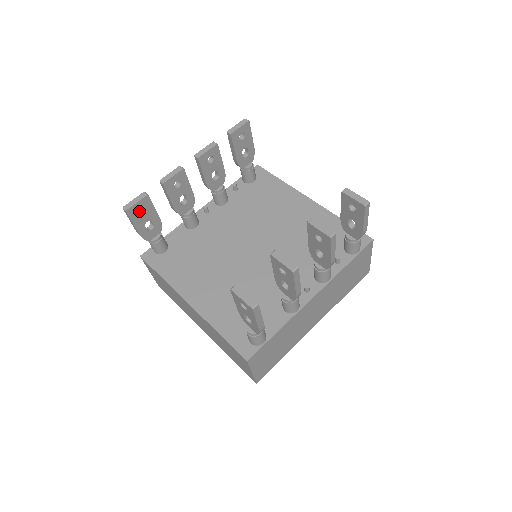
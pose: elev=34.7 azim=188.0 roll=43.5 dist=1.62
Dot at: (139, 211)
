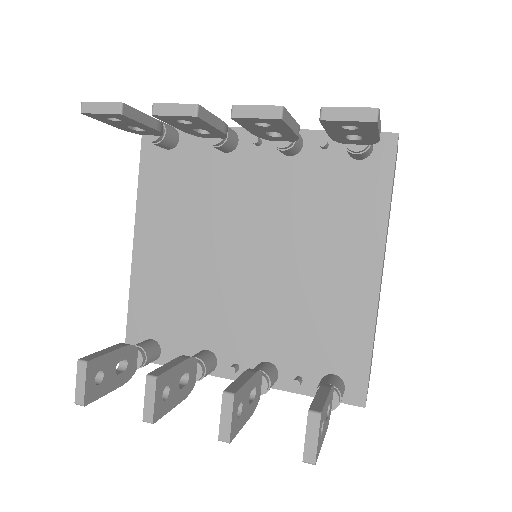
Dot at: occluded
